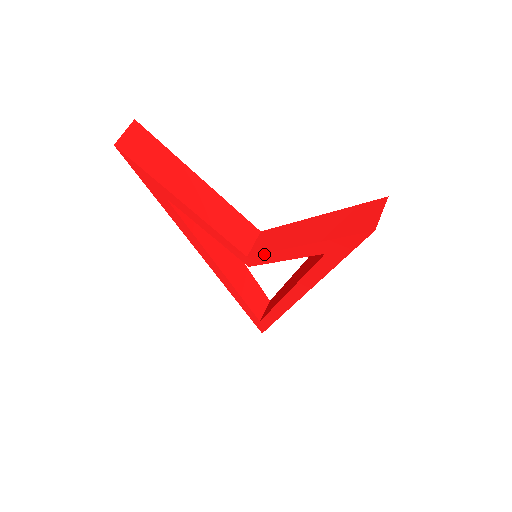
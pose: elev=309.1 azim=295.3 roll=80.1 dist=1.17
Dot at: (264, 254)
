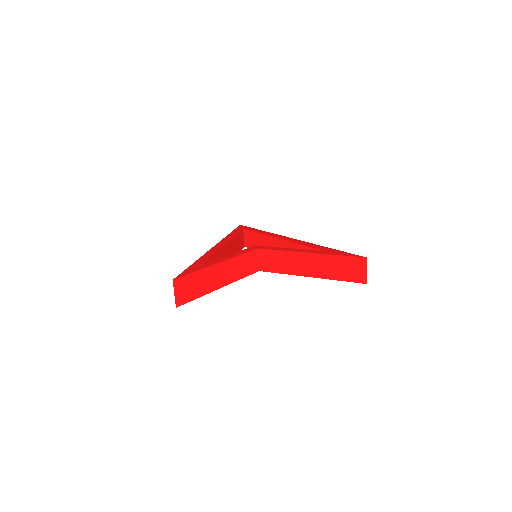
Dot at: occluded
